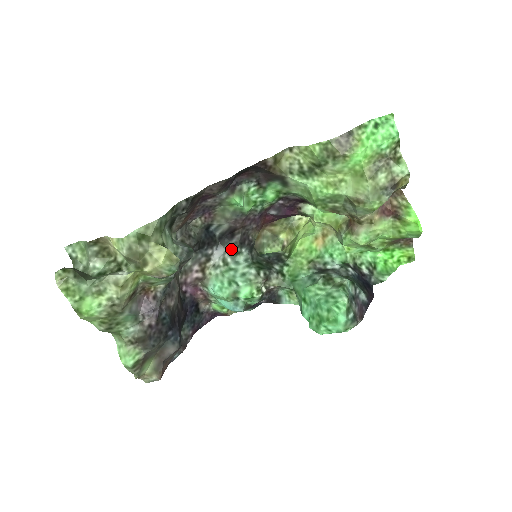
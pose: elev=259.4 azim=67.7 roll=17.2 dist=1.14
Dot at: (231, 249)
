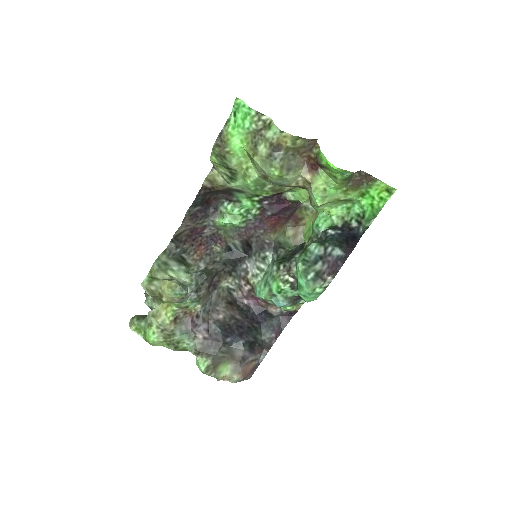
Dot at: (257, 257)
